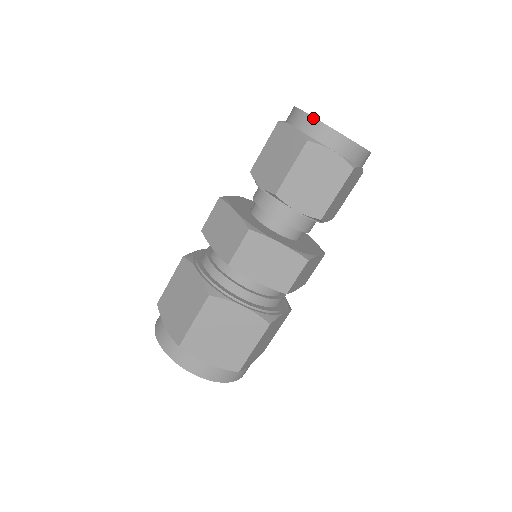
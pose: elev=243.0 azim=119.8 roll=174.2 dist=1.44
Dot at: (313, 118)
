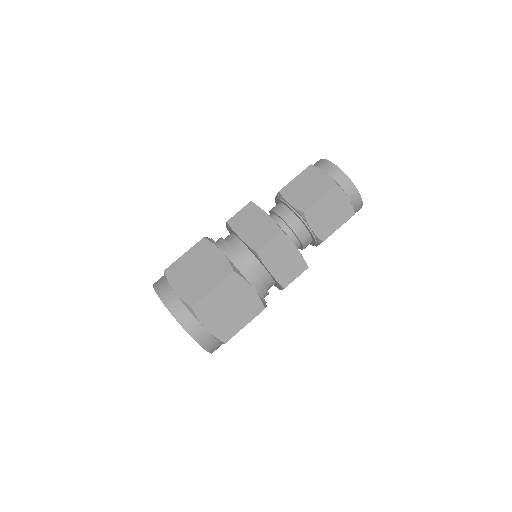
Dot at: (342, 171)
